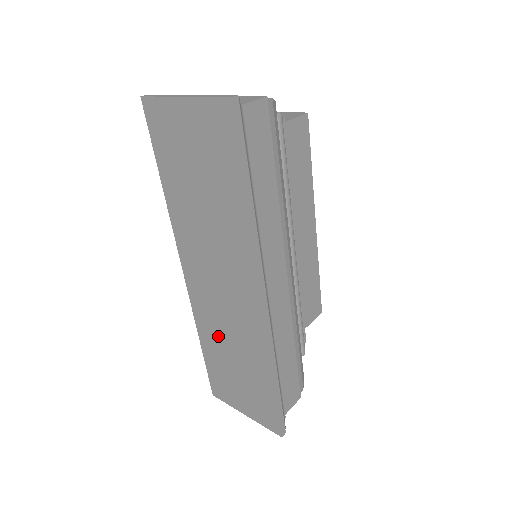
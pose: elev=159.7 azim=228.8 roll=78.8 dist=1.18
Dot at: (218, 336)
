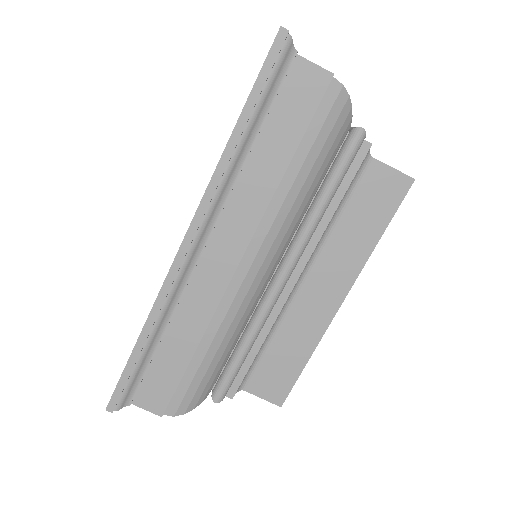
Dot at: occluded
